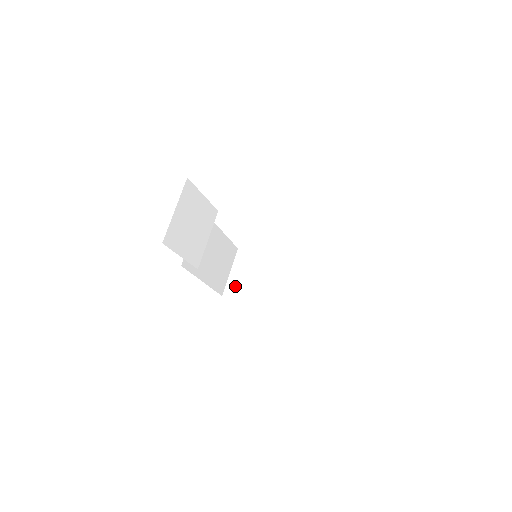
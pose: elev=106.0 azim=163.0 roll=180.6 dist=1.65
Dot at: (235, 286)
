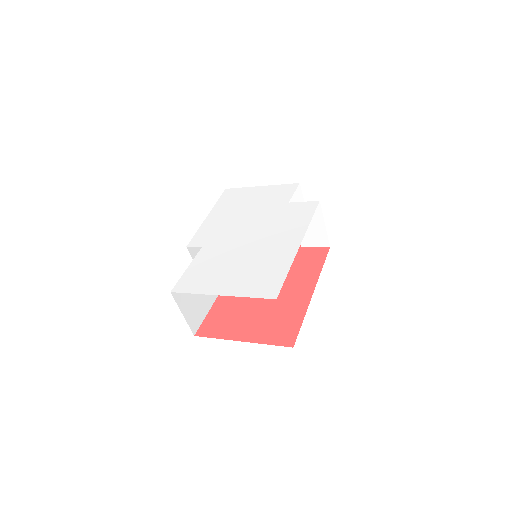
Dot at: occluded
